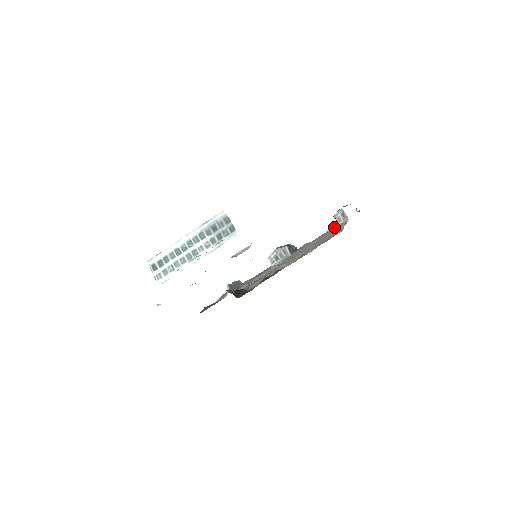
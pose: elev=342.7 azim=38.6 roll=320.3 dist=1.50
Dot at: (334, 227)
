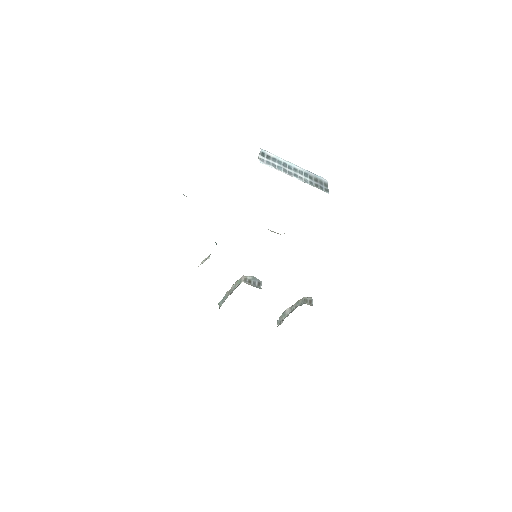
Dot at: occluded
